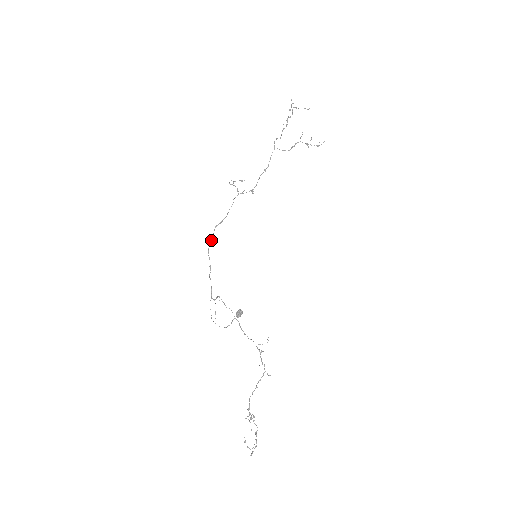
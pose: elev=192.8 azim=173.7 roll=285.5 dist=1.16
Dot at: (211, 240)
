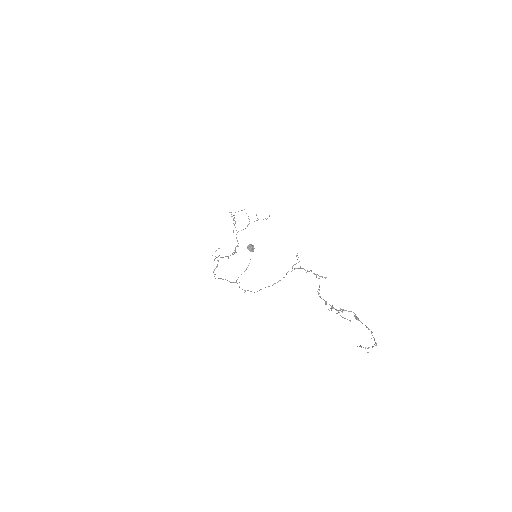
Dot at: (214, 276)
